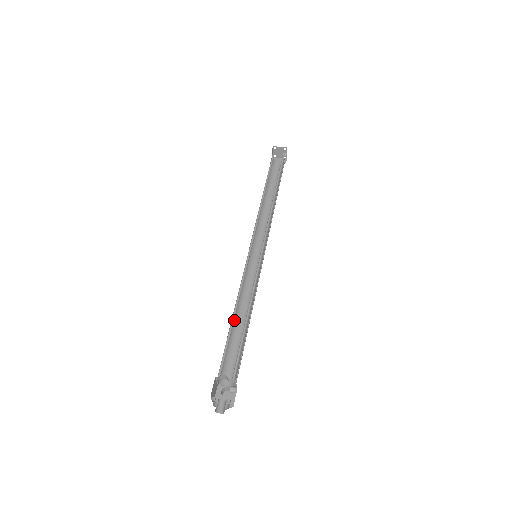
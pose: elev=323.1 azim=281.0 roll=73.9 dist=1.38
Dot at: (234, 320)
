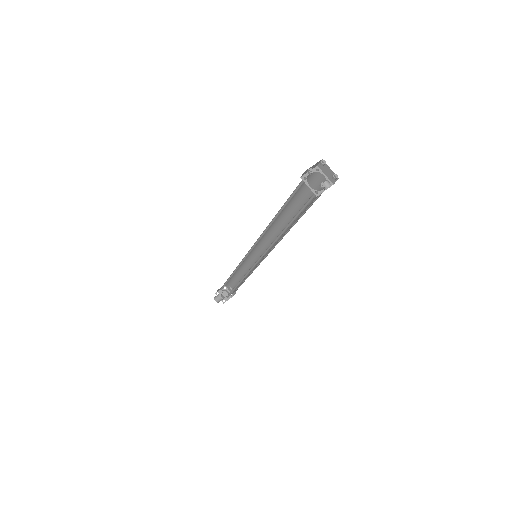
Dot at: (236, 271)
